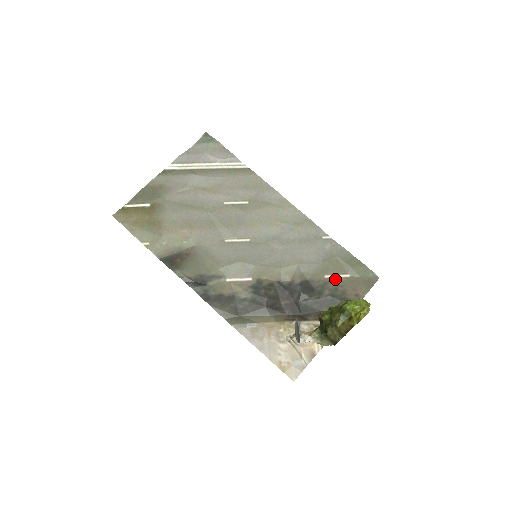
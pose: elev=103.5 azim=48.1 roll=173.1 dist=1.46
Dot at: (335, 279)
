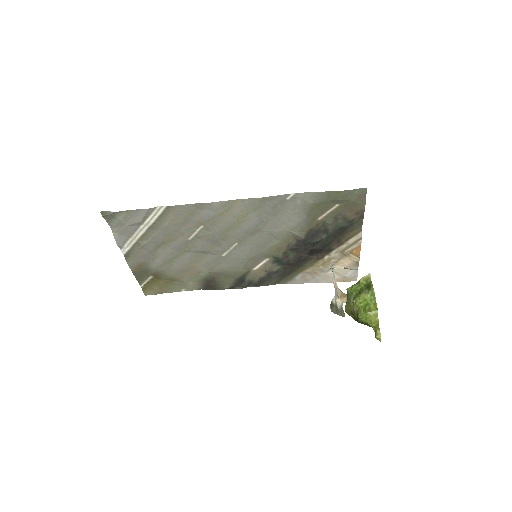
Dot at: (328, 215)
